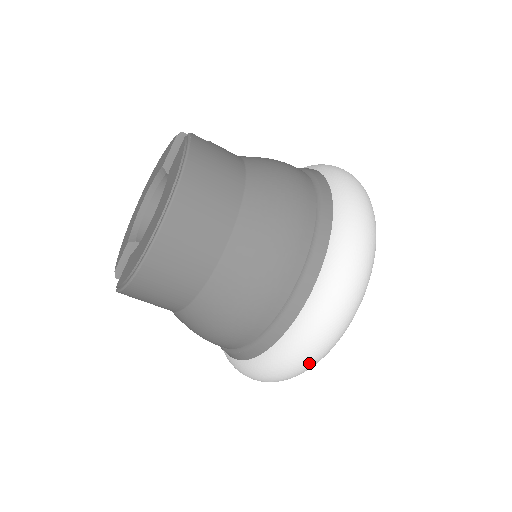
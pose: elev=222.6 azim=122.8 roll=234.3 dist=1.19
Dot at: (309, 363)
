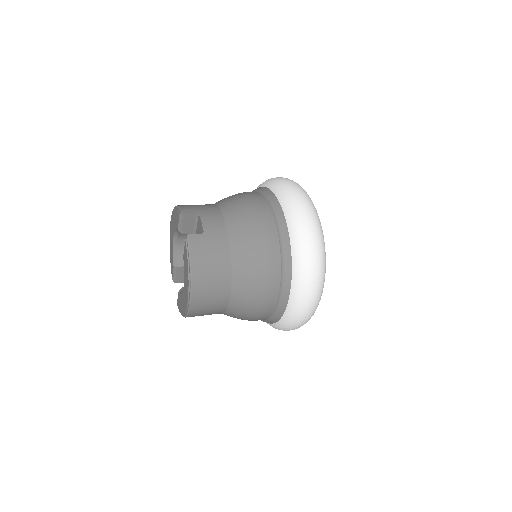
Dot at: occluded
